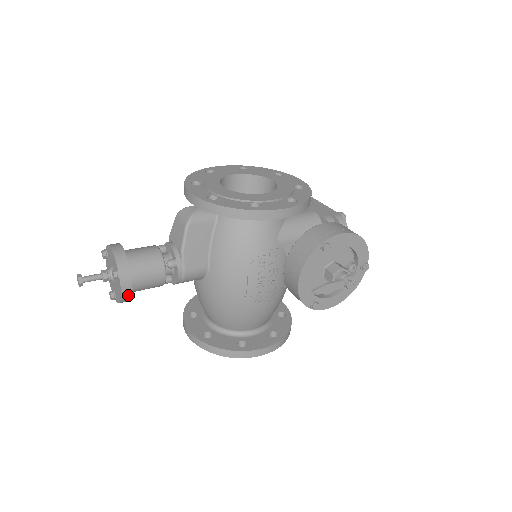
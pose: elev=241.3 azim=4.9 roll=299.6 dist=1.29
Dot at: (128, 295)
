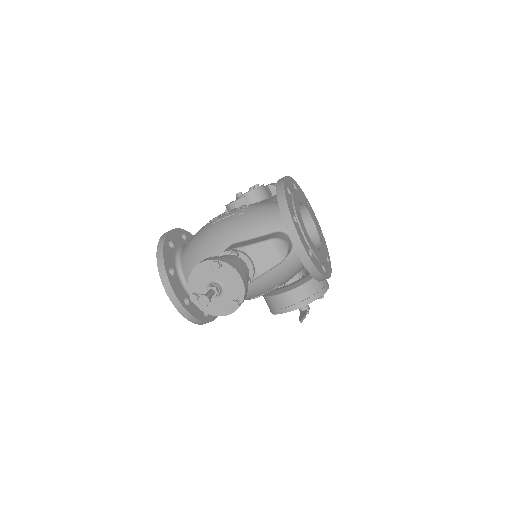
Dot at: occluded
